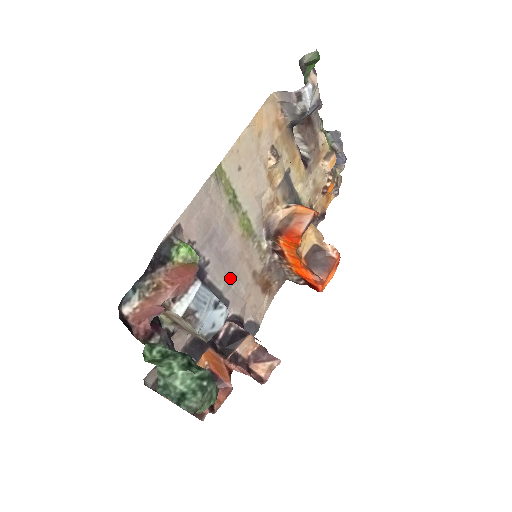
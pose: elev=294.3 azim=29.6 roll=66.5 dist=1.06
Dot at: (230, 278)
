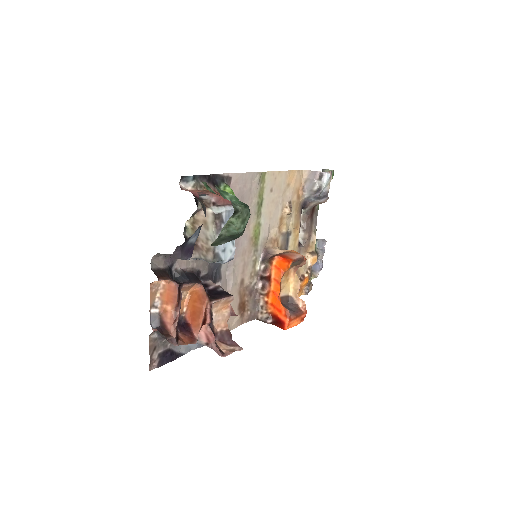
Dot at: (230, 261)
